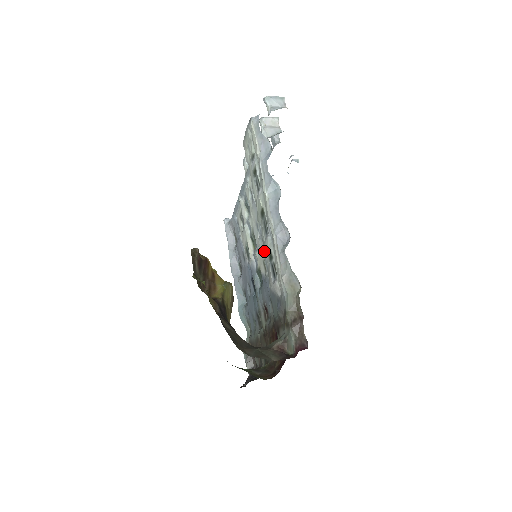
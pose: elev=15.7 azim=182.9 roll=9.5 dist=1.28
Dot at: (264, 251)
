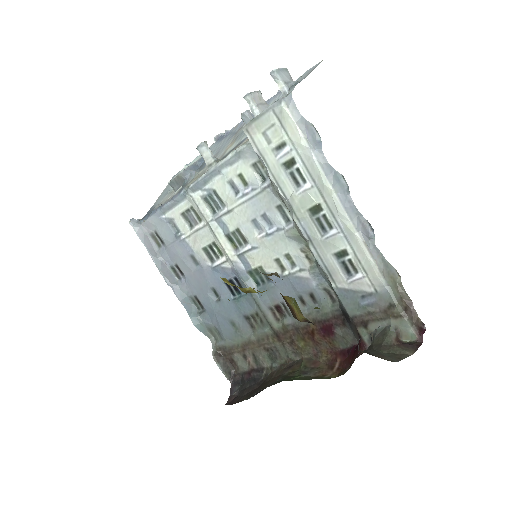
Dot at: (316, 250)
